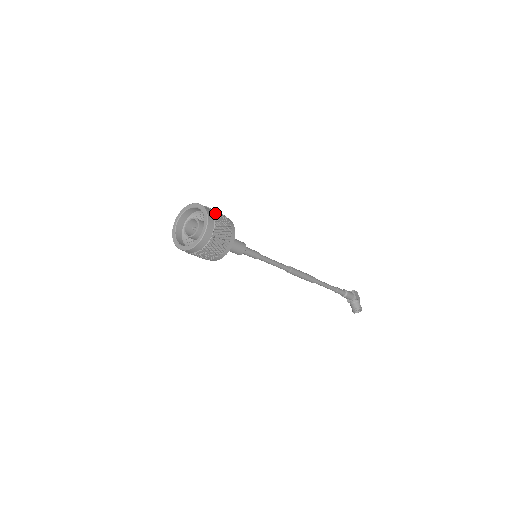
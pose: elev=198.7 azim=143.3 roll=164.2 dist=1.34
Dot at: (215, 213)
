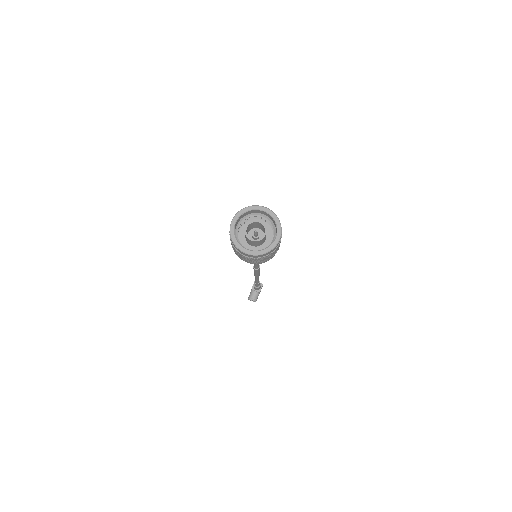
Dot at: occluded
